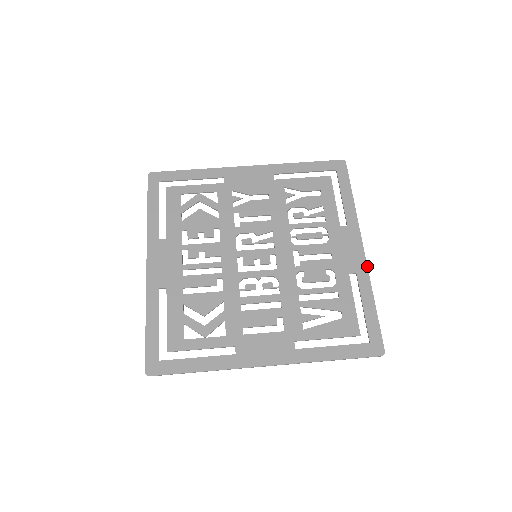
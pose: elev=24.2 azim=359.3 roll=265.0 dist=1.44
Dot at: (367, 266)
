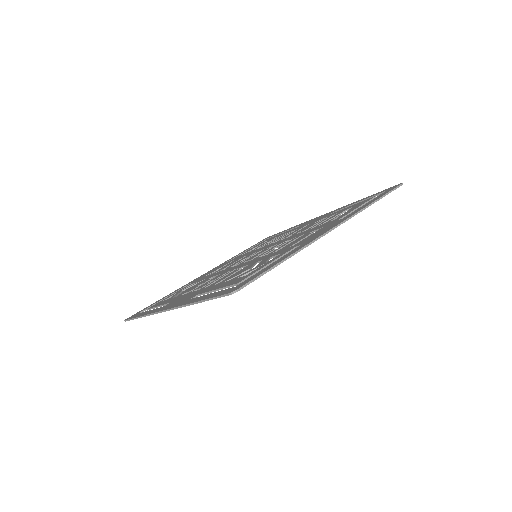
Dot at: (336, 209)
